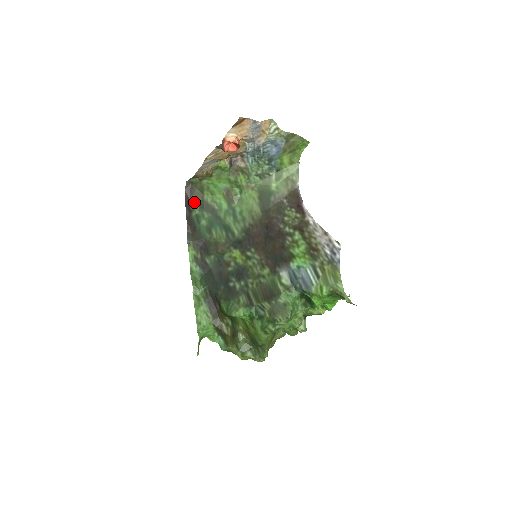
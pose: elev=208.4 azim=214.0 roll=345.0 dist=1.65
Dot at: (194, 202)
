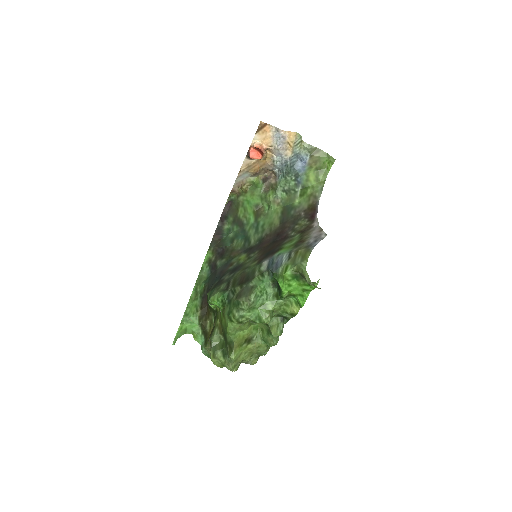
Dot at: (229, 217)
